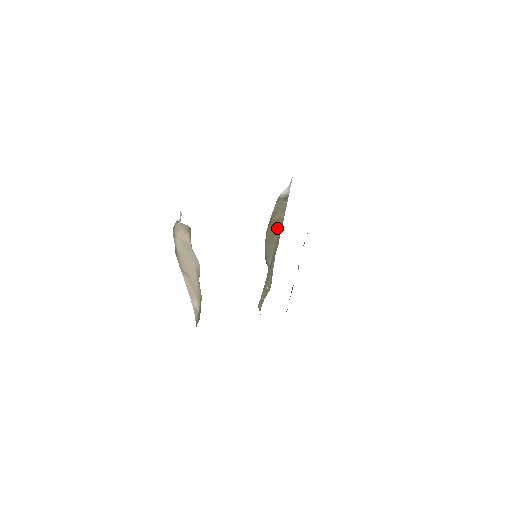
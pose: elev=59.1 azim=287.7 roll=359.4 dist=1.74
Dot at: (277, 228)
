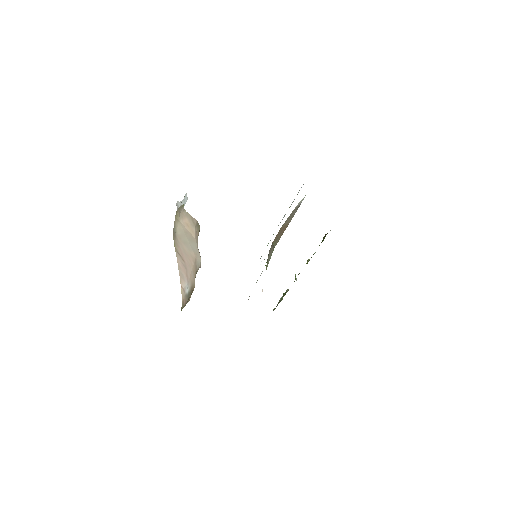
Dot at: (282, 232)
